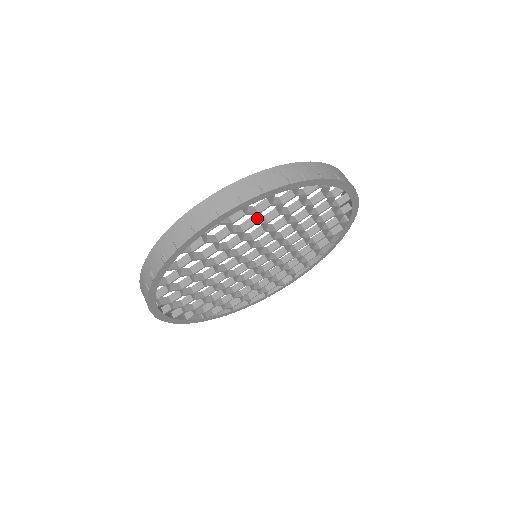
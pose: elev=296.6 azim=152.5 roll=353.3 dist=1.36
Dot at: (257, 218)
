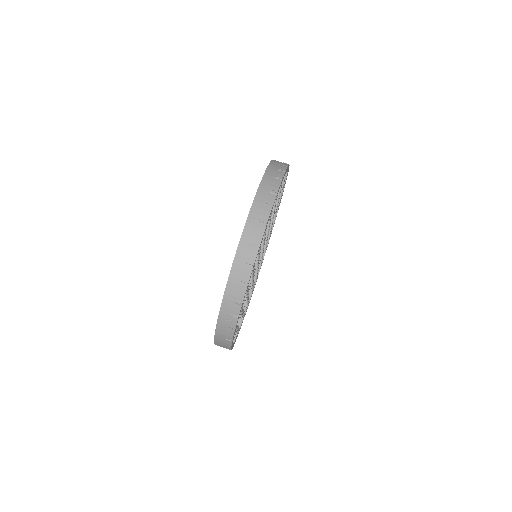
Dot at: (247, 291)
